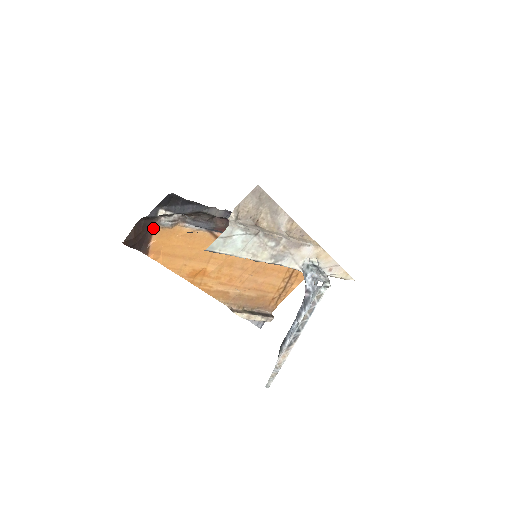
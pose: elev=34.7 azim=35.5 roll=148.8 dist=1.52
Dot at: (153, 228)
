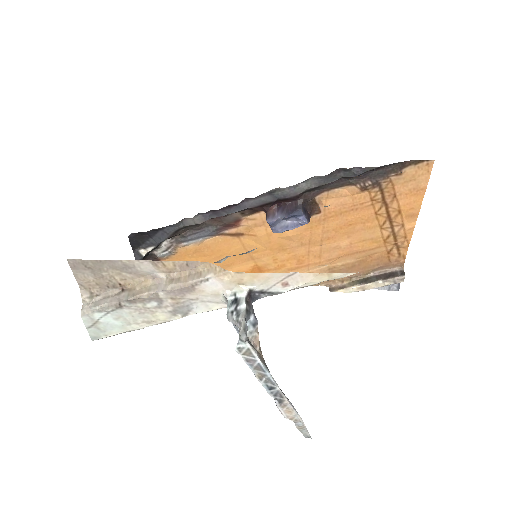
Dot at: occluded
